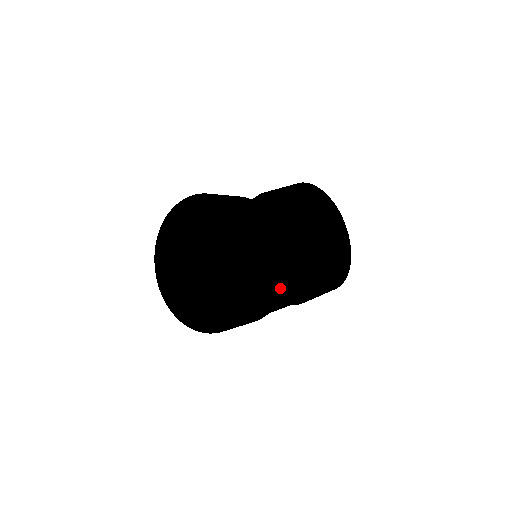
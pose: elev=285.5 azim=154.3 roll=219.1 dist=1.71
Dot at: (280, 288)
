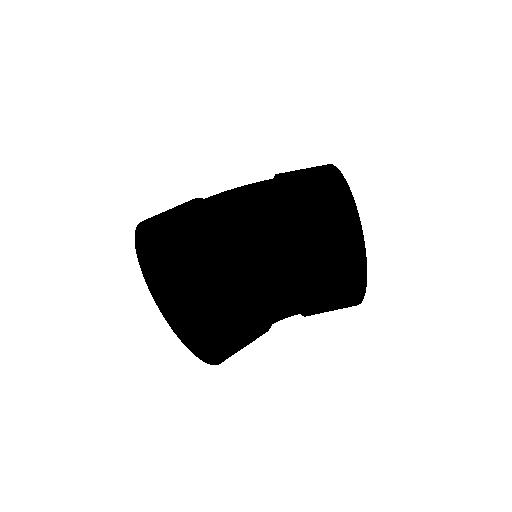
Dot at: occluded
